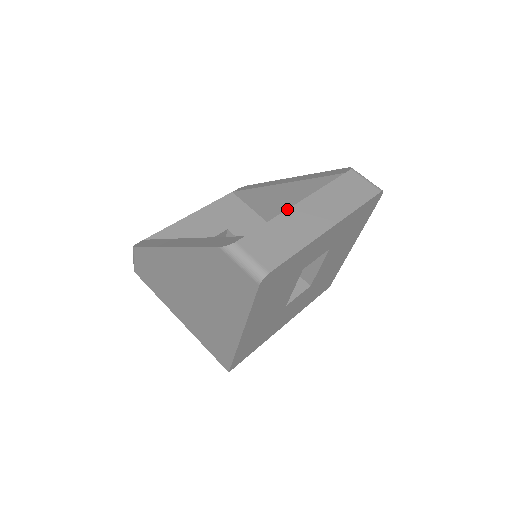
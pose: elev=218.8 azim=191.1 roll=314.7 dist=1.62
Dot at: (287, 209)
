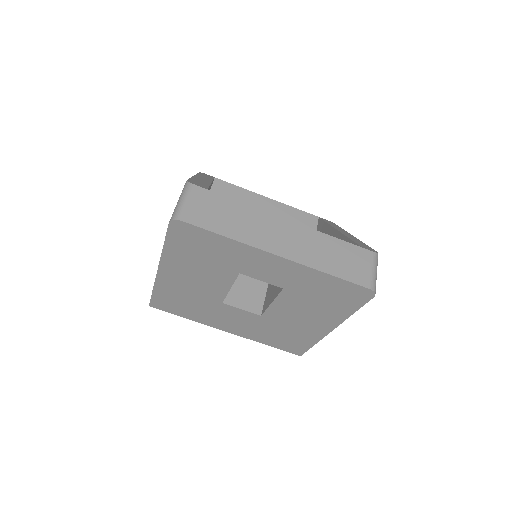
Dot at: (268, 212)
